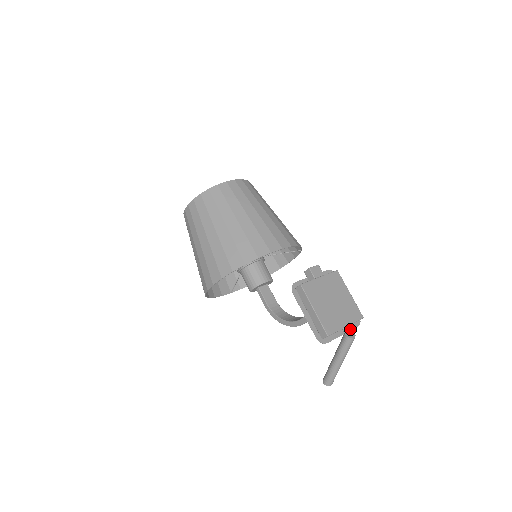
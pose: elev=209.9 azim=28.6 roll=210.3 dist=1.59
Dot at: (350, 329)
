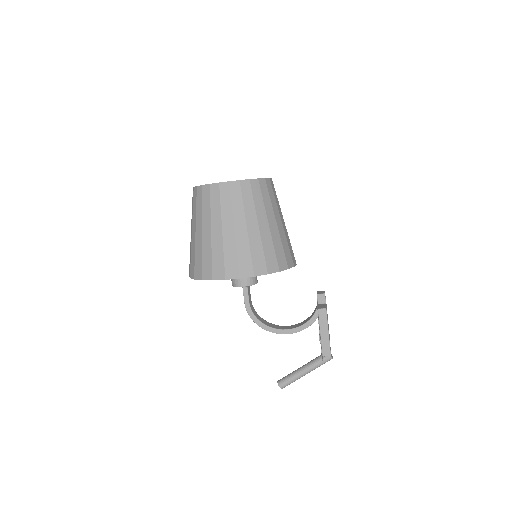
Dot at: occluded
